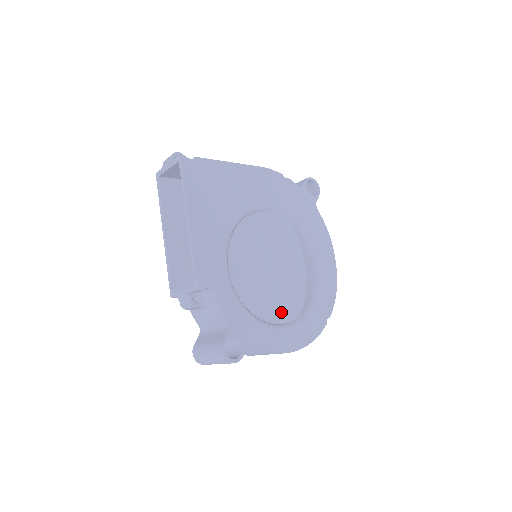
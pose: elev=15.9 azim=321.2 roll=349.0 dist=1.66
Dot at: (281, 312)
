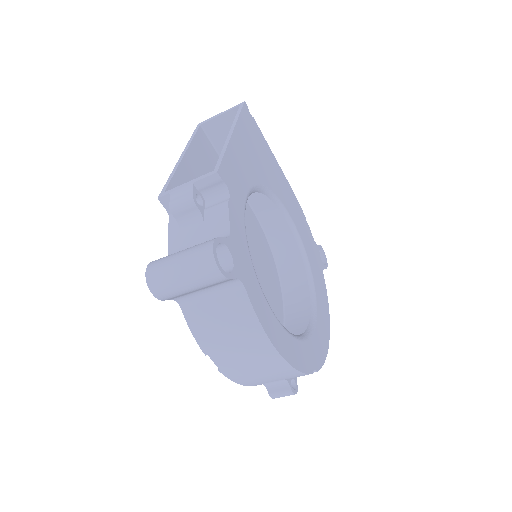
Dot at: occluded
